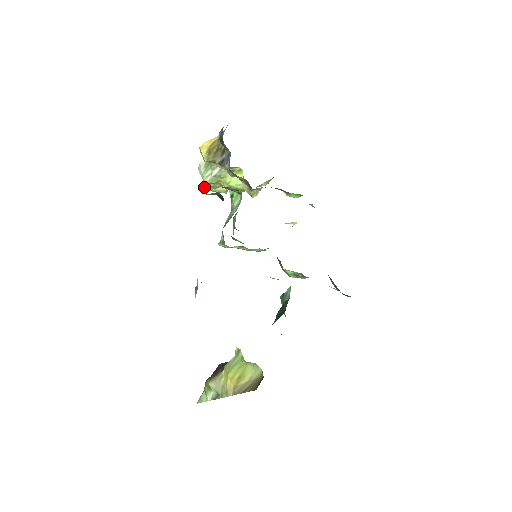
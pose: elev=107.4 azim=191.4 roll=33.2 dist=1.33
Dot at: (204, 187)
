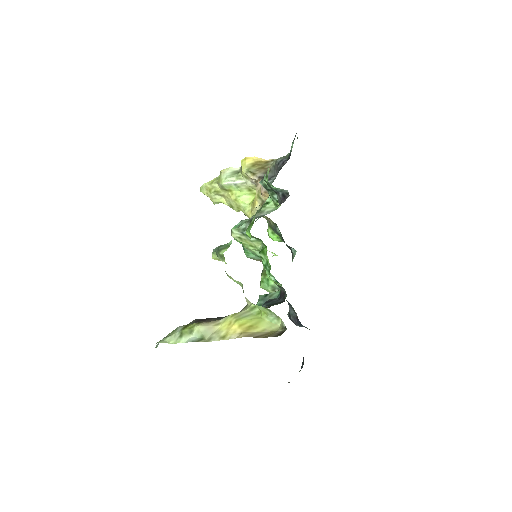
Dot at: (204, 188)
